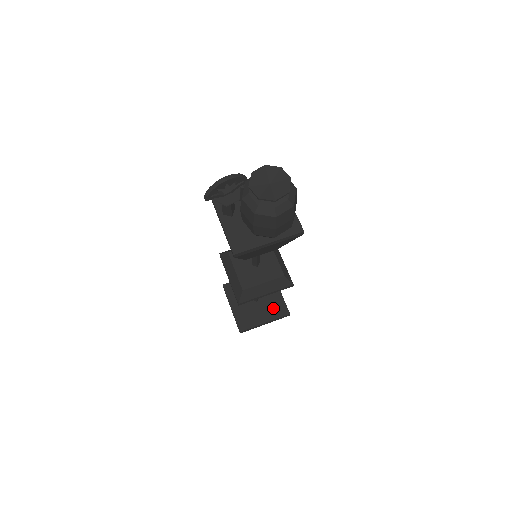
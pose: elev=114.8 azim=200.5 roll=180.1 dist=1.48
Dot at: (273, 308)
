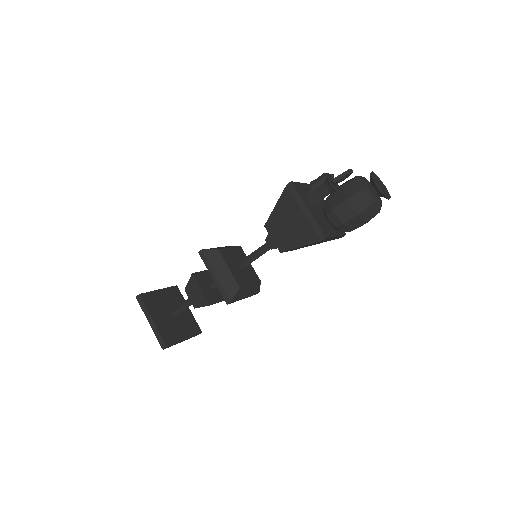
Dot at: (188, 325)
